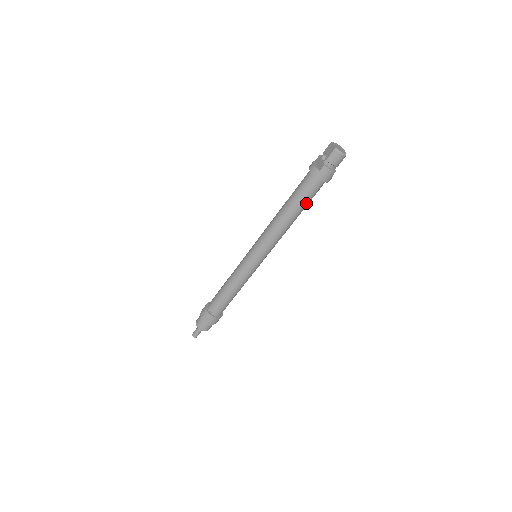
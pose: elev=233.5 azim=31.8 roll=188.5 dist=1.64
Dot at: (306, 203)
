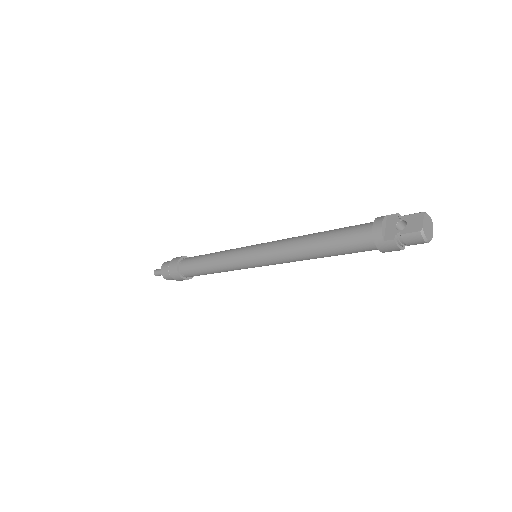
Dot at: occluded
